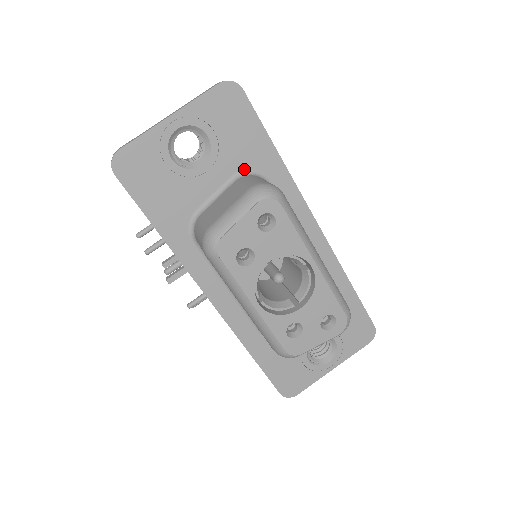
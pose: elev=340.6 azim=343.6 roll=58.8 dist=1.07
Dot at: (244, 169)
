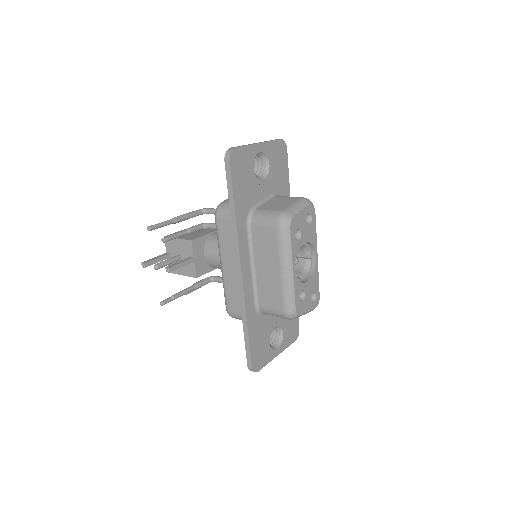
Dot at: (277, 192)
